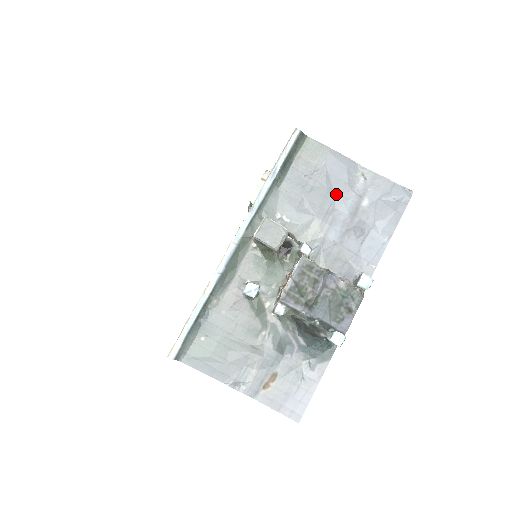
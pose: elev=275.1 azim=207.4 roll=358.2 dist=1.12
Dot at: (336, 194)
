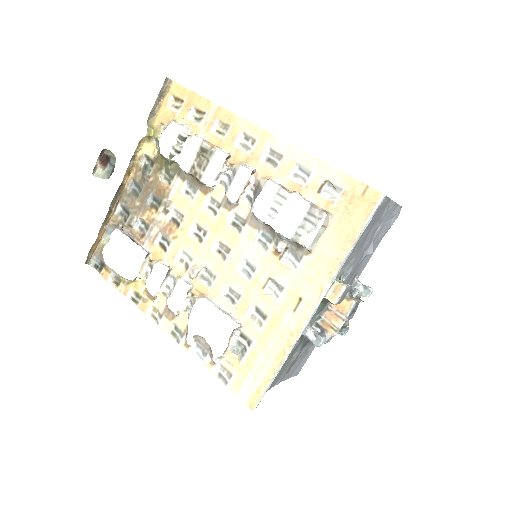
Dot at: (371, 230)
